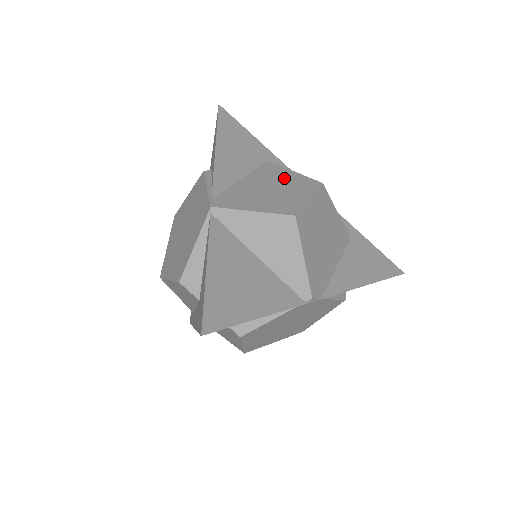
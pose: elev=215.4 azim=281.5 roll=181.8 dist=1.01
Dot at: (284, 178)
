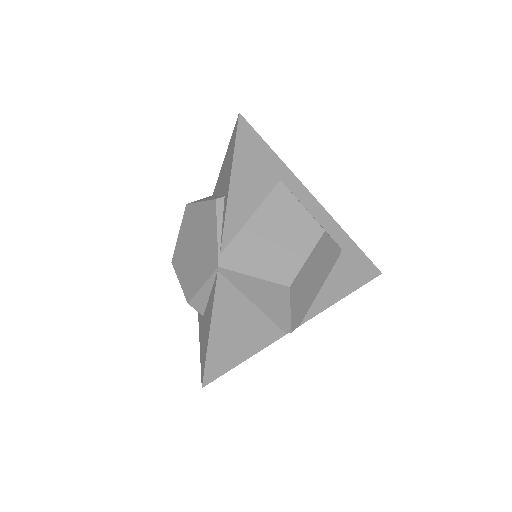
Dot at: (291, 219)
